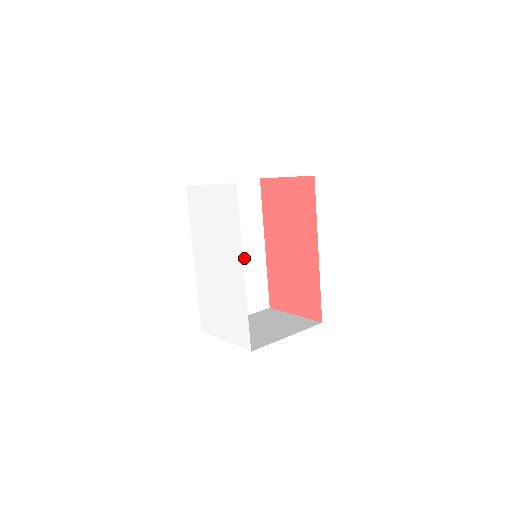
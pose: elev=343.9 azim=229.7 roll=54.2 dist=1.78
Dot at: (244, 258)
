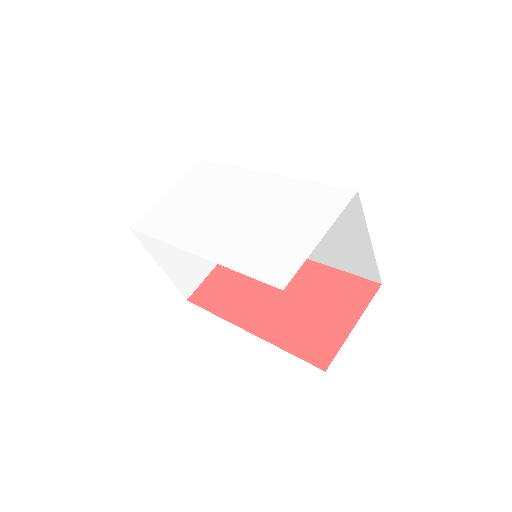
Dot at: occluded
